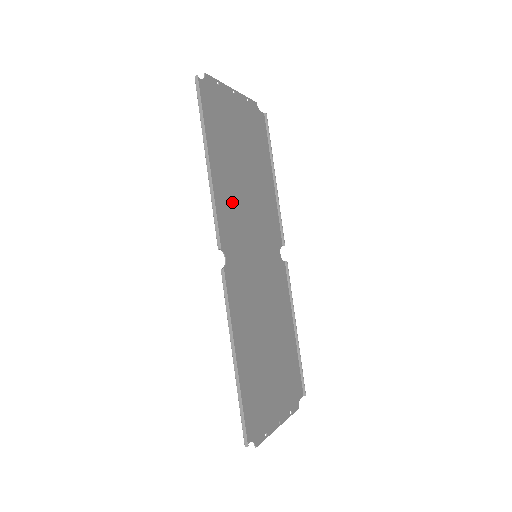
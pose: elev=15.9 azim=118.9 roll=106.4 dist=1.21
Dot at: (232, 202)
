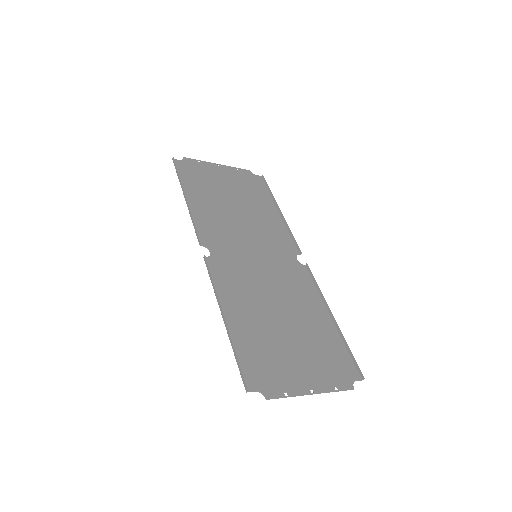
Dot at: (218, 221)
